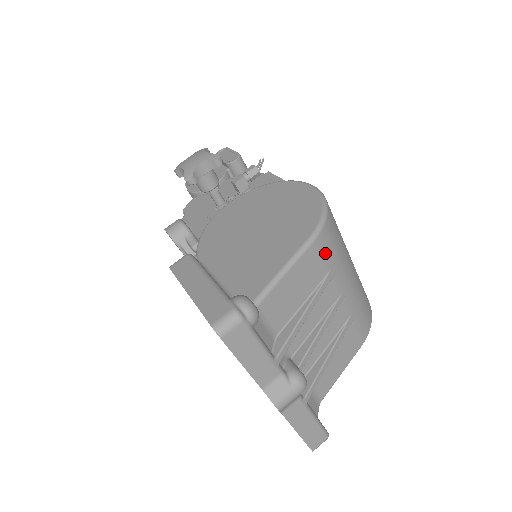
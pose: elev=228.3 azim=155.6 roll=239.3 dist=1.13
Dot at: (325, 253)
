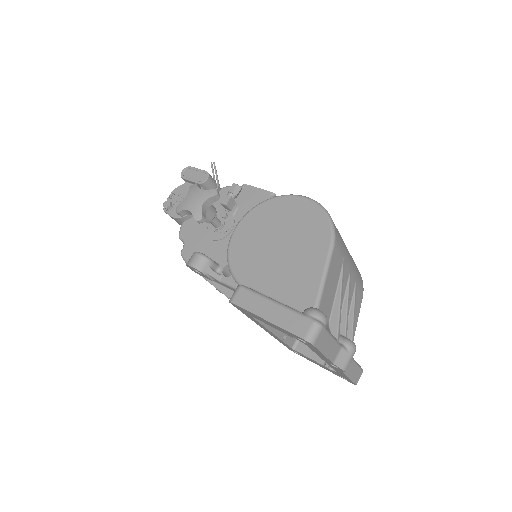
Dot at: (339, 250)
